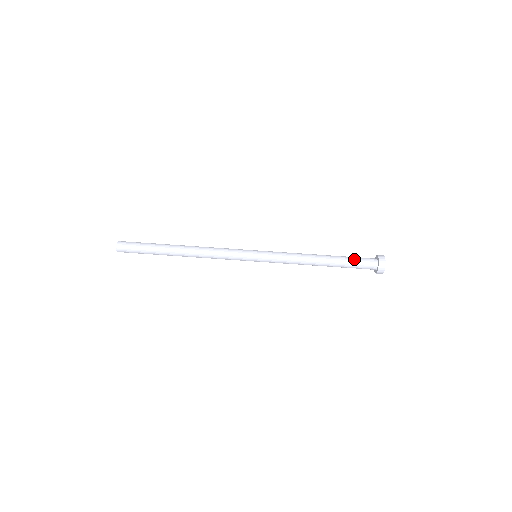
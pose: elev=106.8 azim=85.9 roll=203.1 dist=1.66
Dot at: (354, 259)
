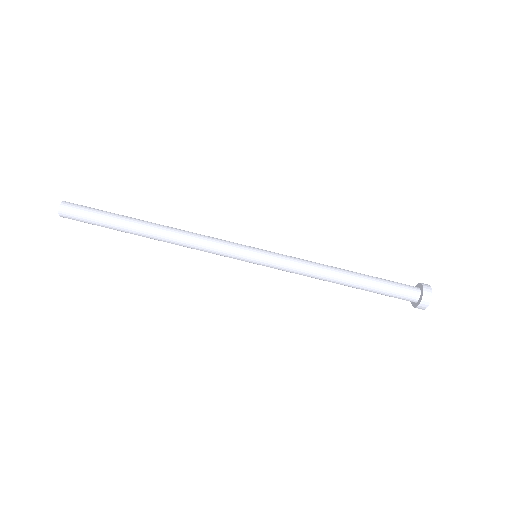
Dot at: (389, 281)
